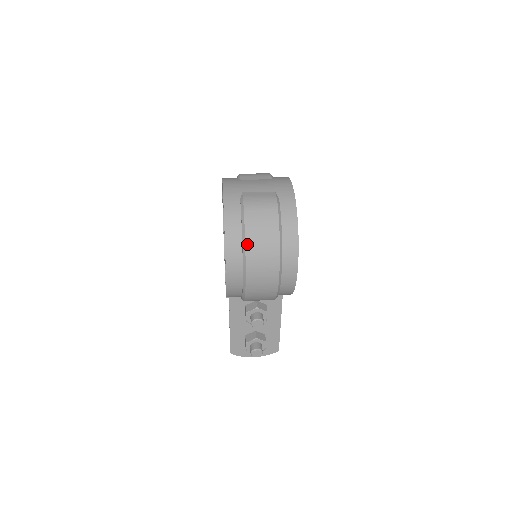
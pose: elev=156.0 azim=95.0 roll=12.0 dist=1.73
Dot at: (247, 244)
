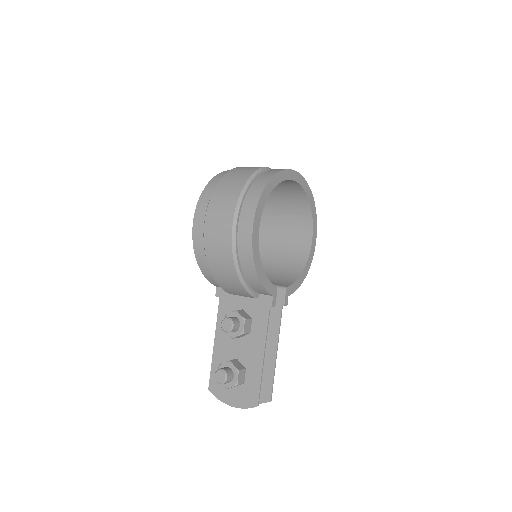
Dot at: (216, 189)
